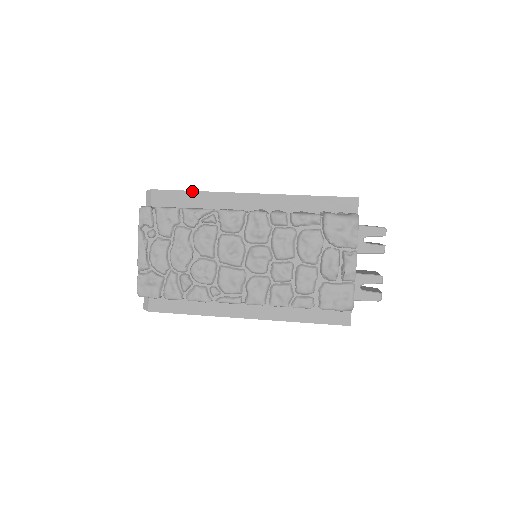
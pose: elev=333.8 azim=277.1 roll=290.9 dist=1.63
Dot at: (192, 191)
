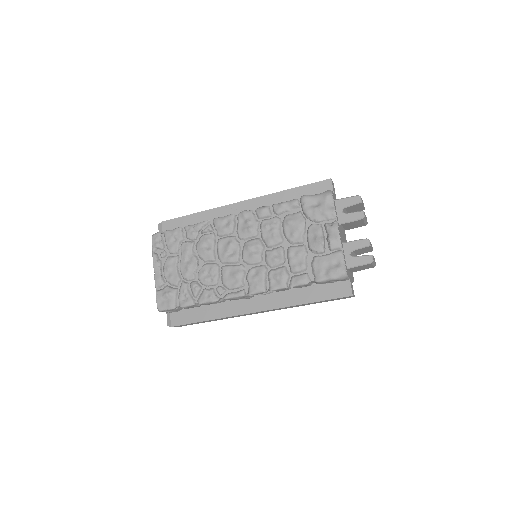
Dot at: (193, 214)
